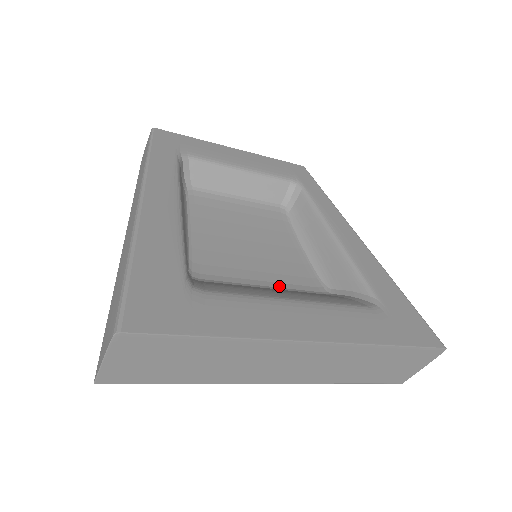
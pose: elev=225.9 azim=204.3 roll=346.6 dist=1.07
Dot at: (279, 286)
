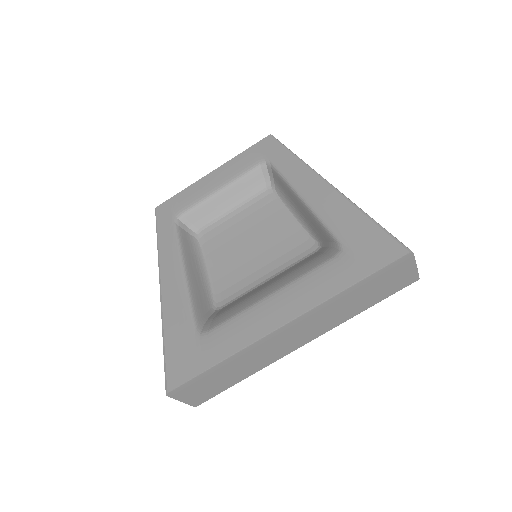
Dot at: (278, 271)
